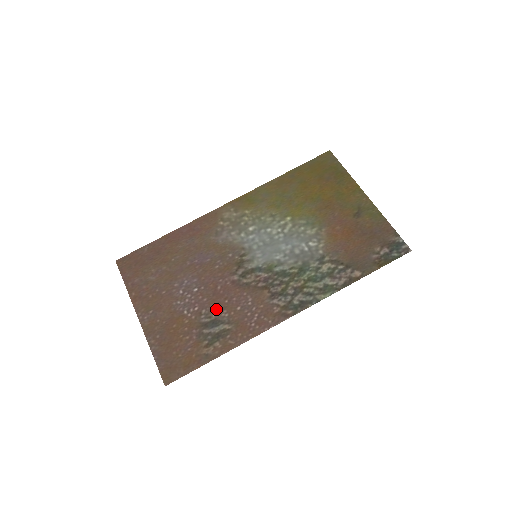
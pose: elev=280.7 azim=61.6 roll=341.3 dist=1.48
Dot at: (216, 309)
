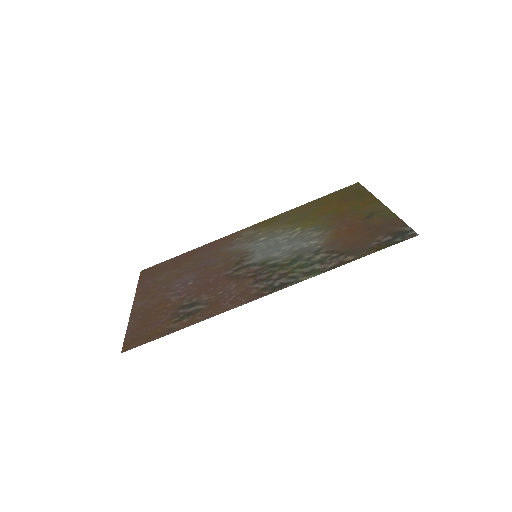
Dot at: (200, 295)
